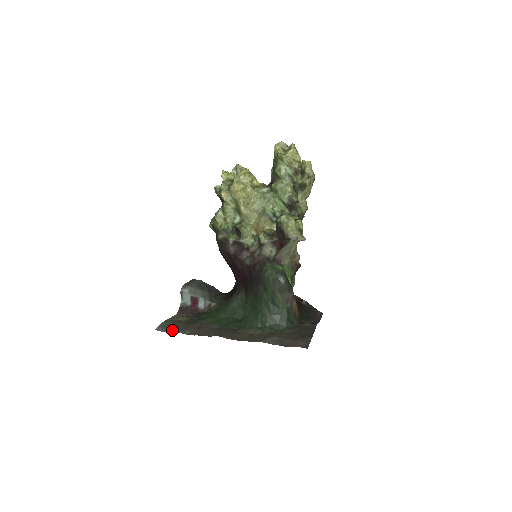
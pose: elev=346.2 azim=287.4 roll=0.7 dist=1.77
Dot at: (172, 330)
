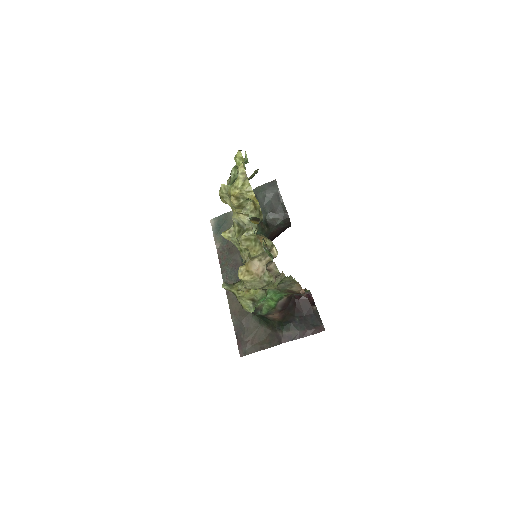
Dot at: (216, 233)
